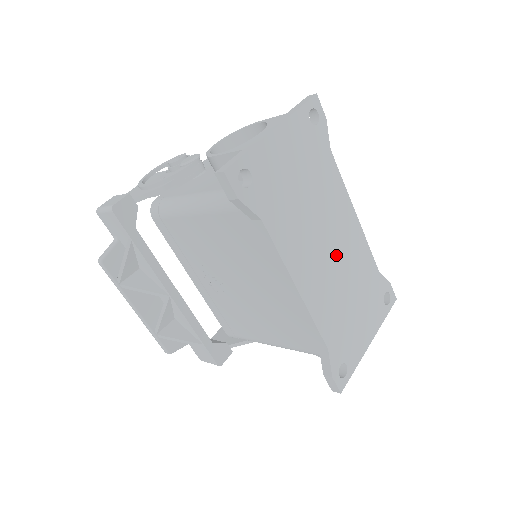
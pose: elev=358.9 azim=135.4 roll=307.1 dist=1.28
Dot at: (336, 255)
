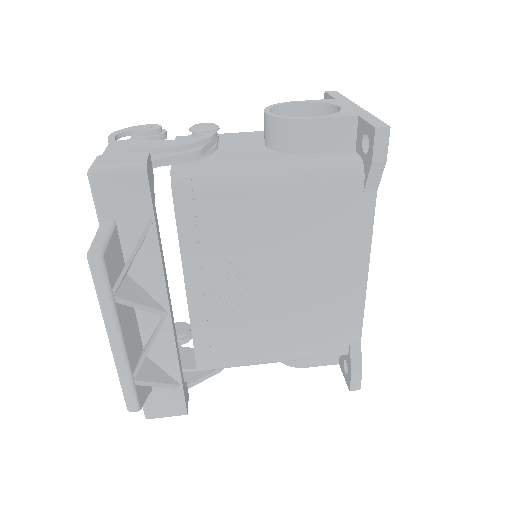
Dot at: occluded
